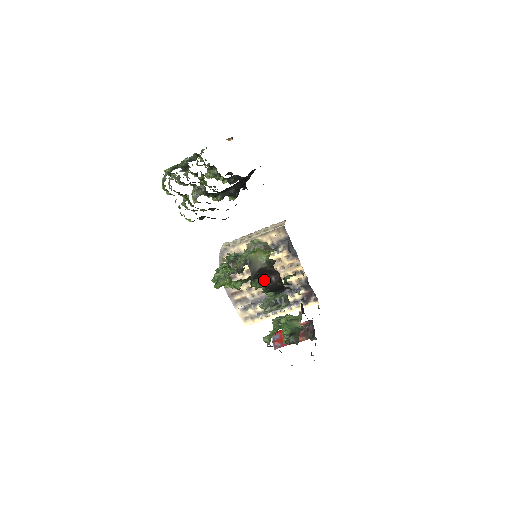
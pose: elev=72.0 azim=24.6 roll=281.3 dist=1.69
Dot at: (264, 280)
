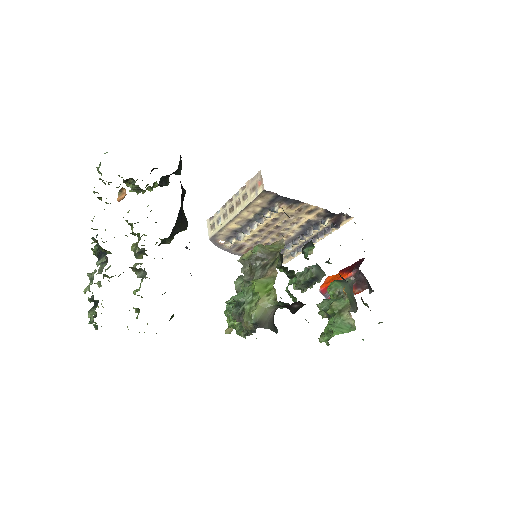
Dot at: (285, 303)
